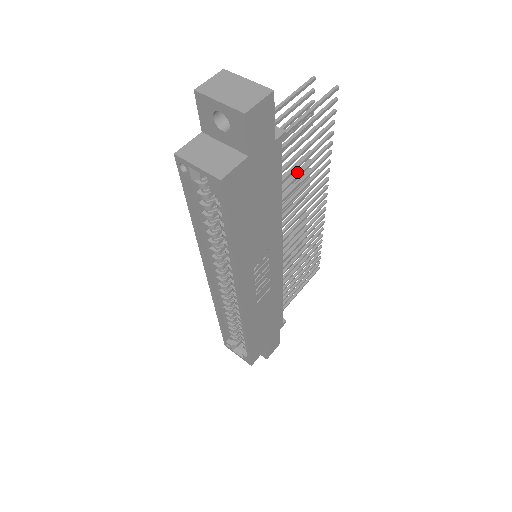
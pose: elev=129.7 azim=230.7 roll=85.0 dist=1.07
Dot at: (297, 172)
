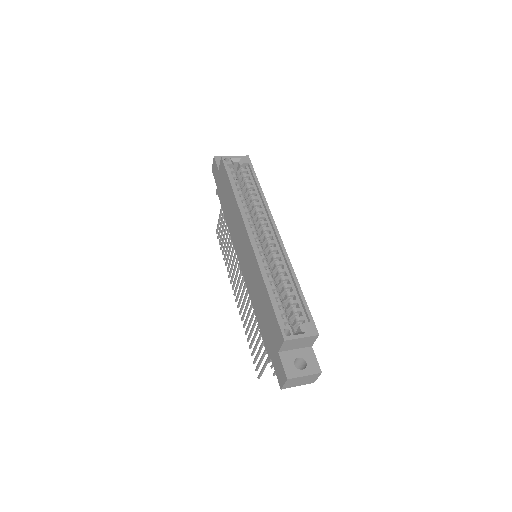
Dot at: occluded
